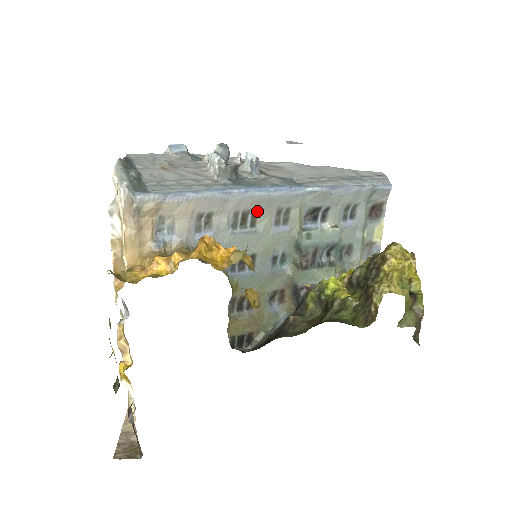
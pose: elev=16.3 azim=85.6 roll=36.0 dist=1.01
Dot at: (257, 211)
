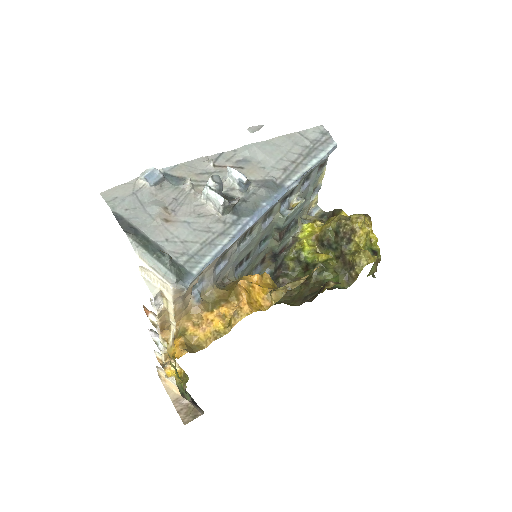
Dot at: (255, 225)
